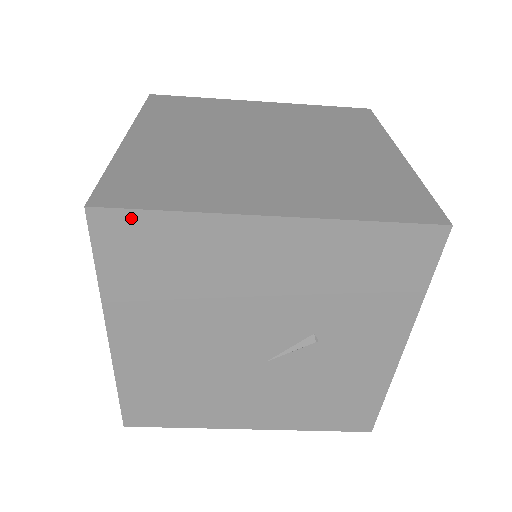
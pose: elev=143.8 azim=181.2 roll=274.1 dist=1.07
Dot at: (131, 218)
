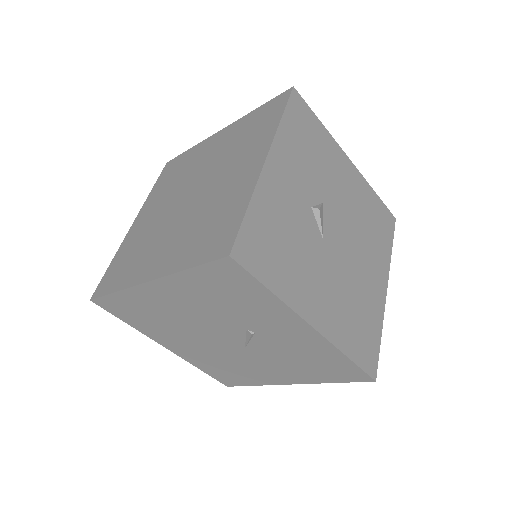
Dot at: (107, 300)
